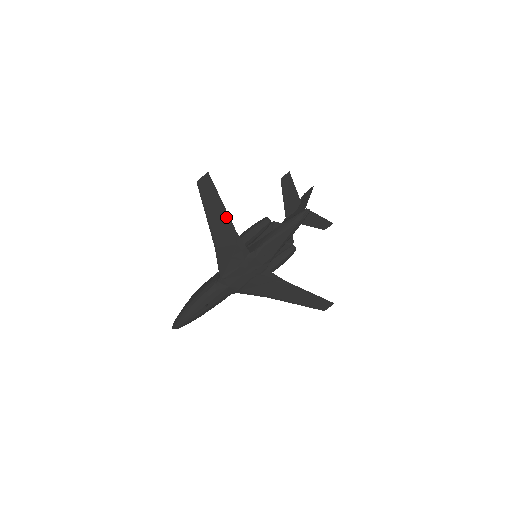
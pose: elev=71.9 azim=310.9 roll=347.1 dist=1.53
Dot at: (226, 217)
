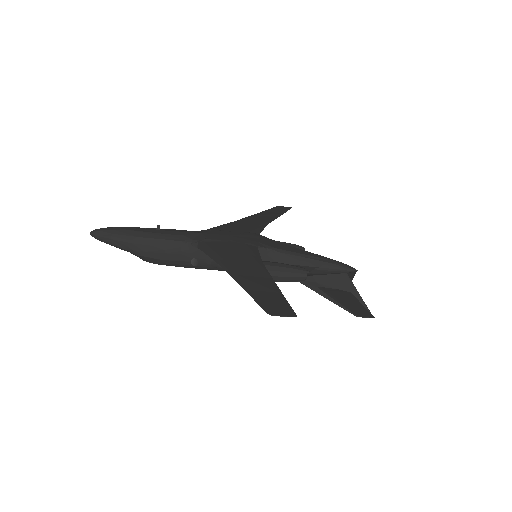
Dot at: (272, 219)
